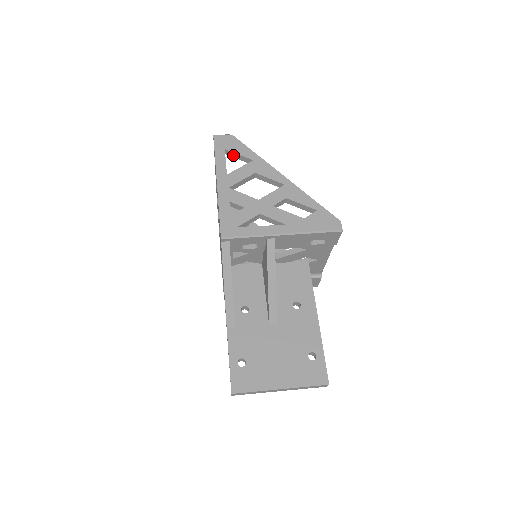
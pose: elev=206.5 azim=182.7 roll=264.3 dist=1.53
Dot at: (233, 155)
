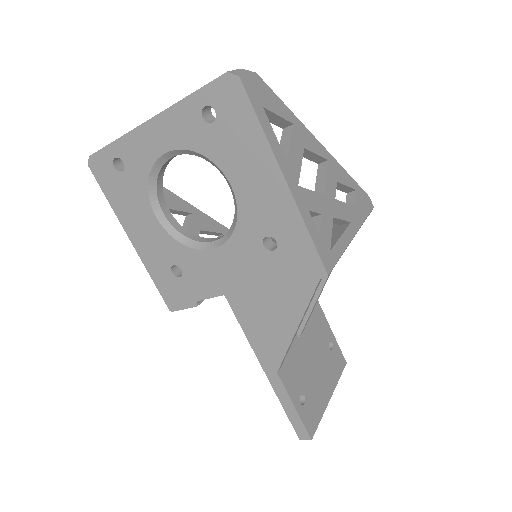
Dot at: occluded
